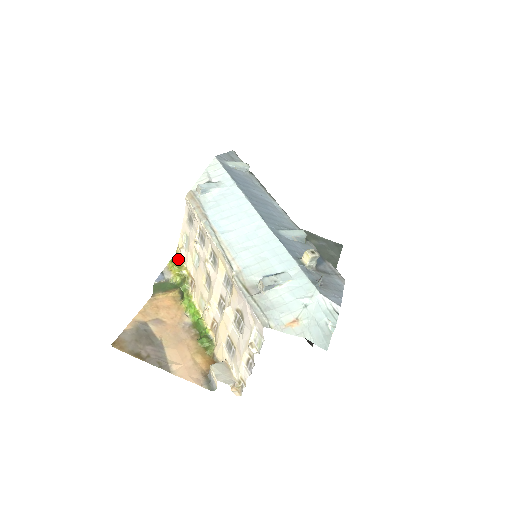
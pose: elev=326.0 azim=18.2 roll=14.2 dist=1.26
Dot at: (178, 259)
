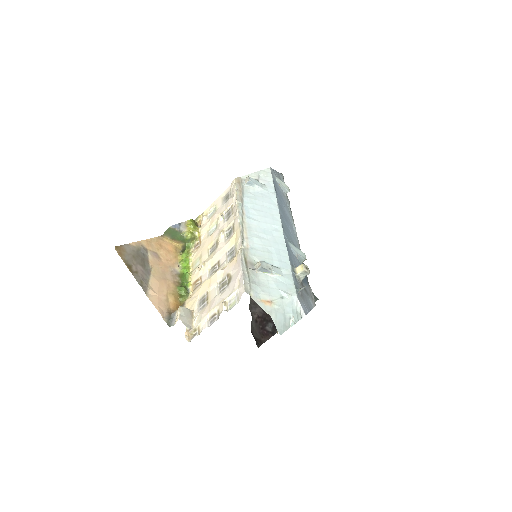
Dot at: (197, 222)
